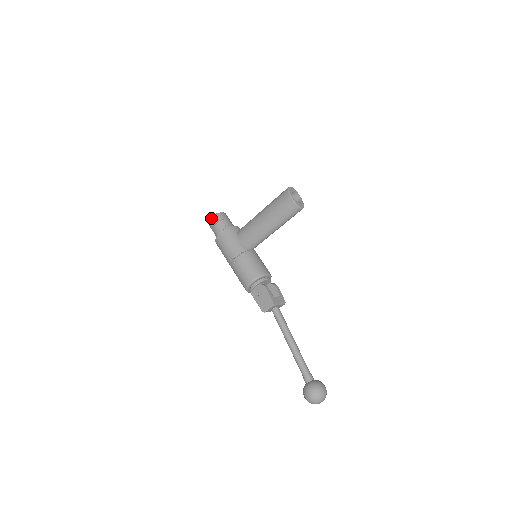
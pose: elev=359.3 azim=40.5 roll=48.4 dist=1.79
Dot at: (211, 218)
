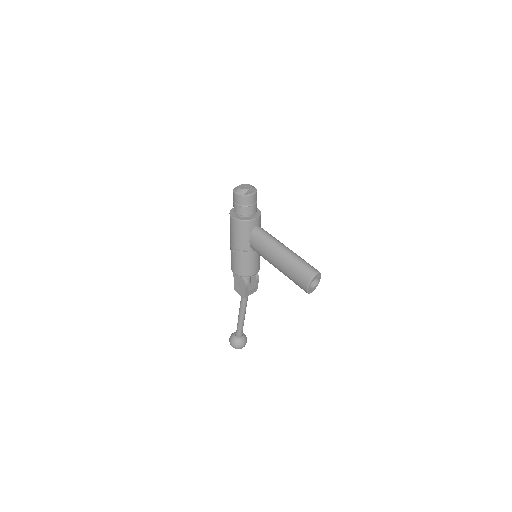
Dot at: (238, 195)
